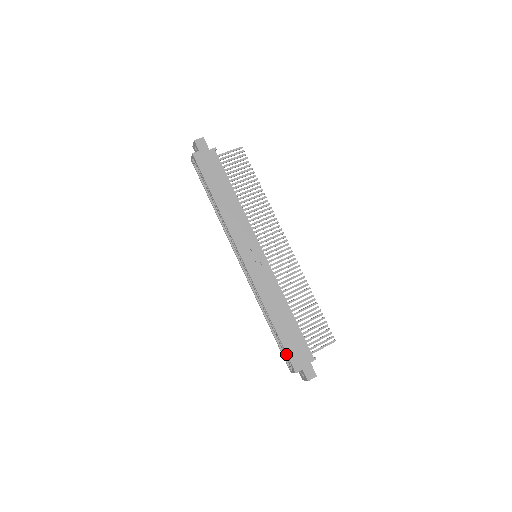
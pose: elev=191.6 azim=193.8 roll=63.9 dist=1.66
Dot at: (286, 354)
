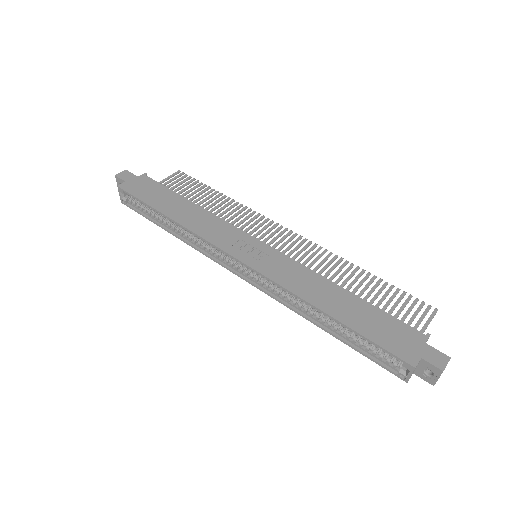
Dot at: occluded
